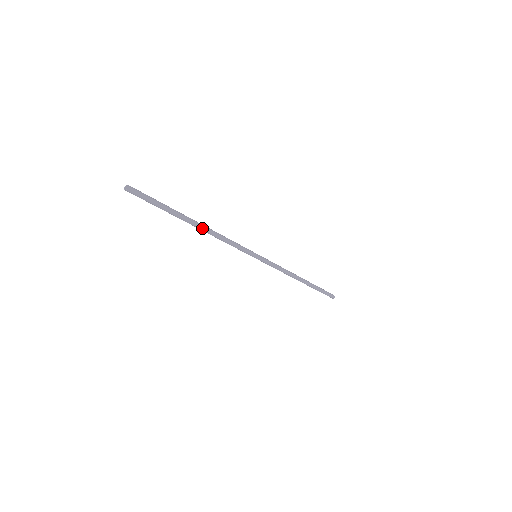
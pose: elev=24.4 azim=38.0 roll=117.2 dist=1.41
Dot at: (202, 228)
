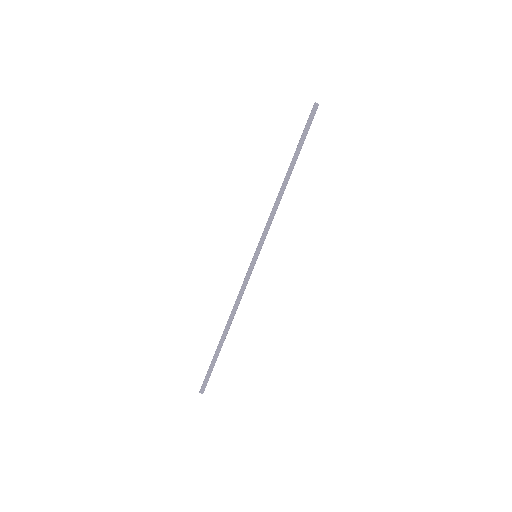
Dot at: (287, 183)
